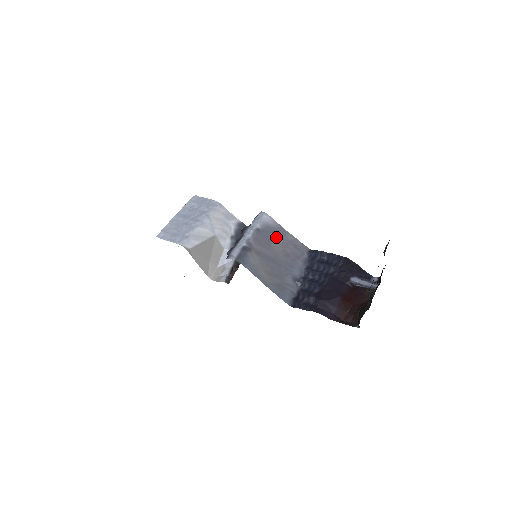
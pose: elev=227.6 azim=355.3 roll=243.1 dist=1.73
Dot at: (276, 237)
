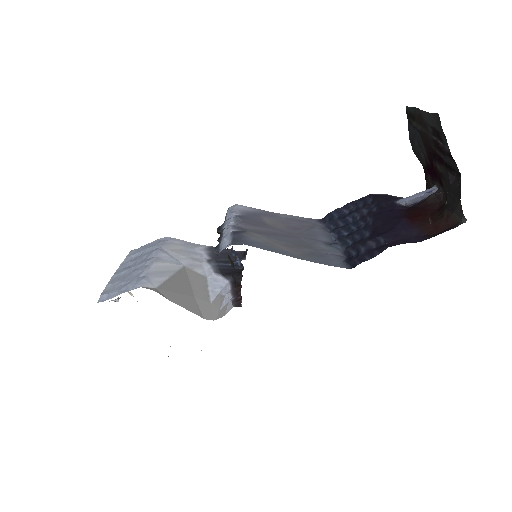
Dot at: (267, 219)
